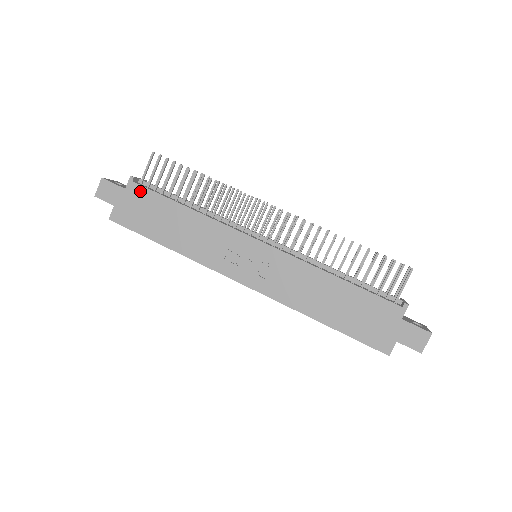
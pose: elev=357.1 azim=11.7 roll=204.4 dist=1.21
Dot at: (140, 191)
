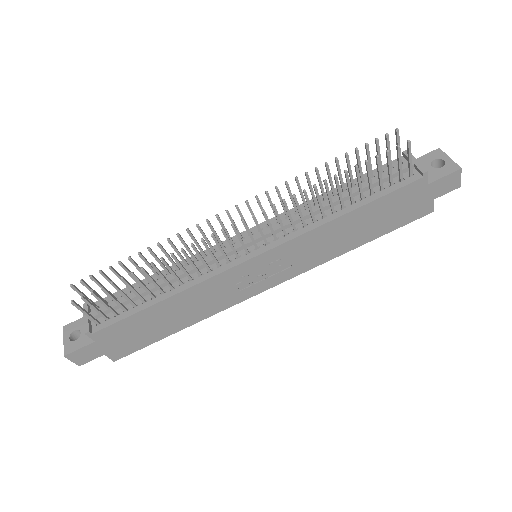
Dot at: (109, 331)
